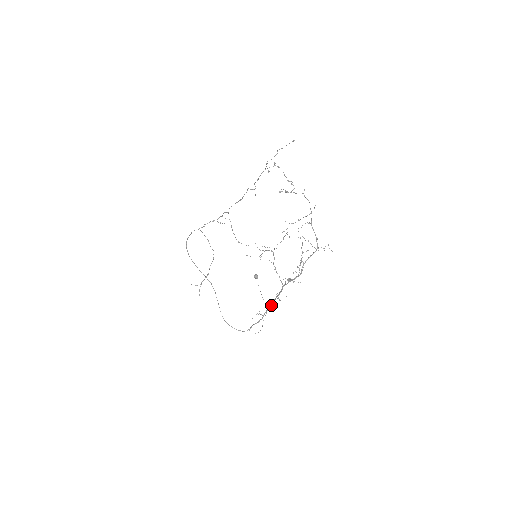
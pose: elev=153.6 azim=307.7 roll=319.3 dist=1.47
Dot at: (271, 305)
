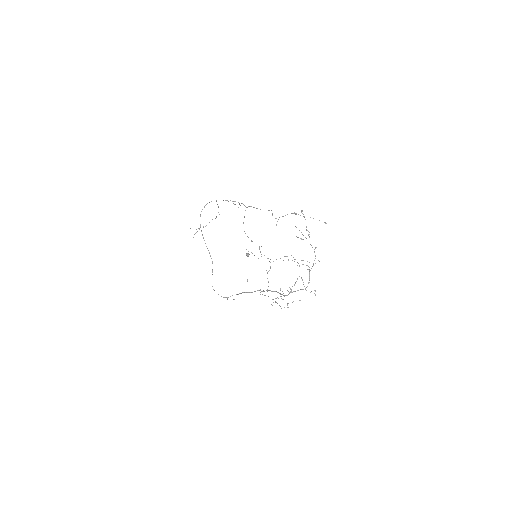
Dot at: occluded
